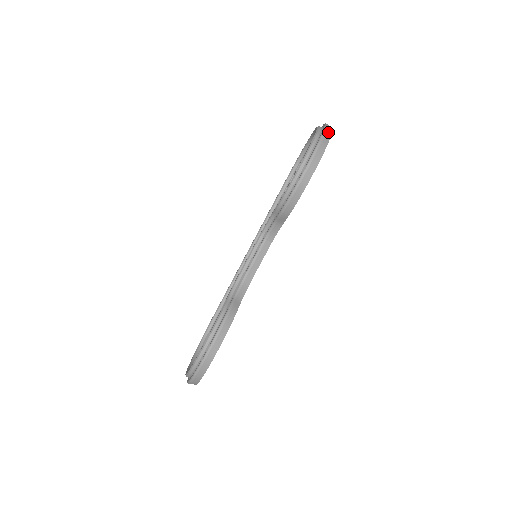
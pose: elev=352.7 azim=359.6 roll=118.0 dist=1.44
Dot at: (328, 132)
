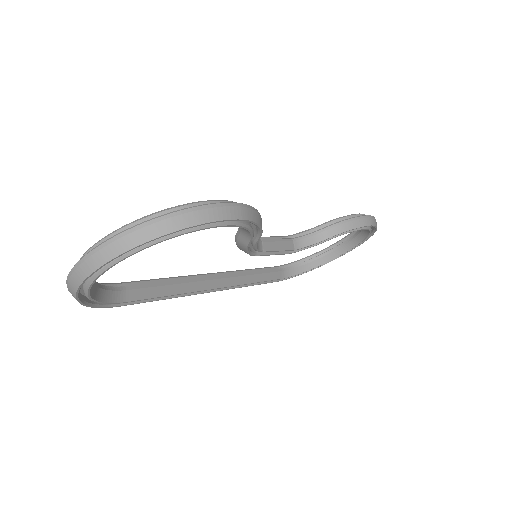
Dot at: occluded
